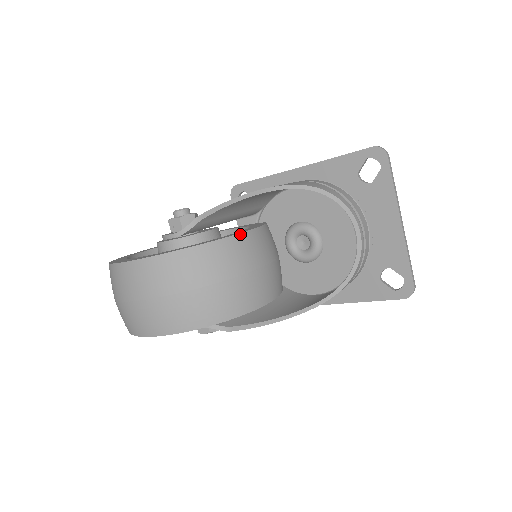
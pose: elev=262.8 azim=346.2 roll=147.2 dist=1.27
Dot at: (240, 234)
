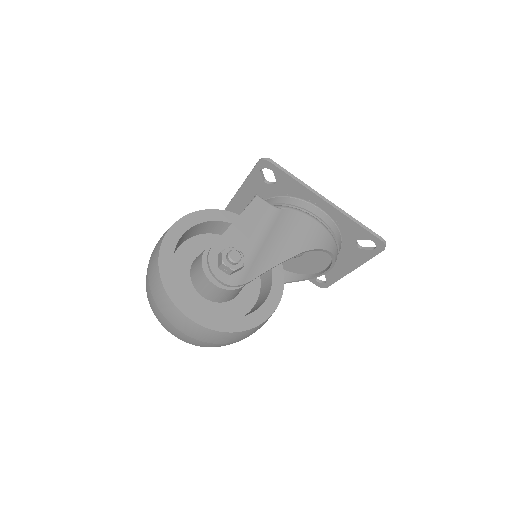
Dot at: occluded
